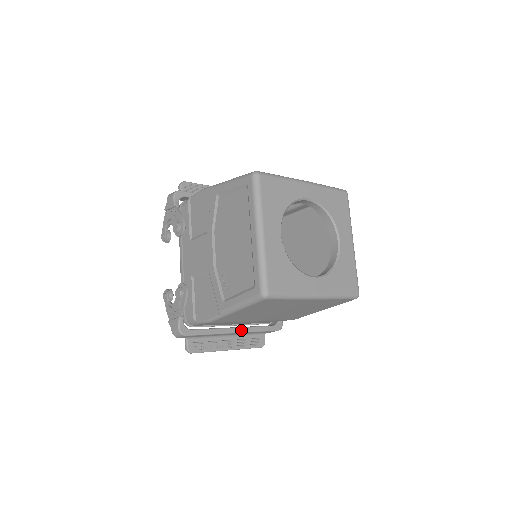
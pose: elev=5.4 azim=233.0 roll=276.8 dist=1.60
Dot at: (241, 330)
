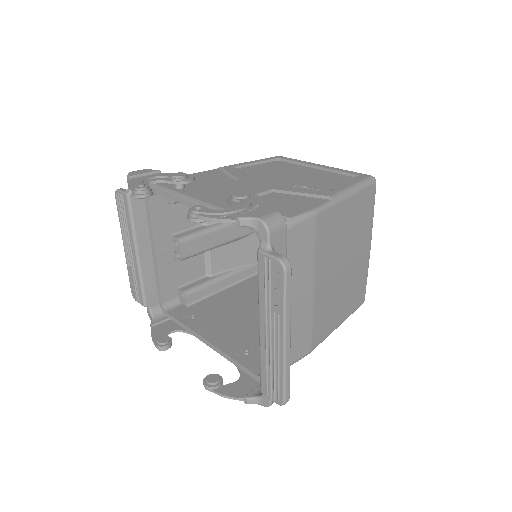
Dot at: occluded
